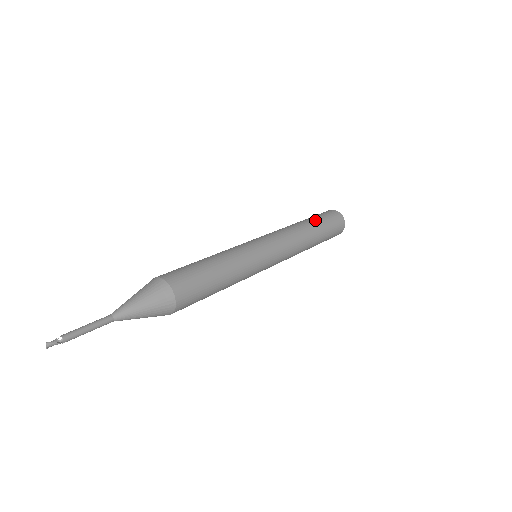
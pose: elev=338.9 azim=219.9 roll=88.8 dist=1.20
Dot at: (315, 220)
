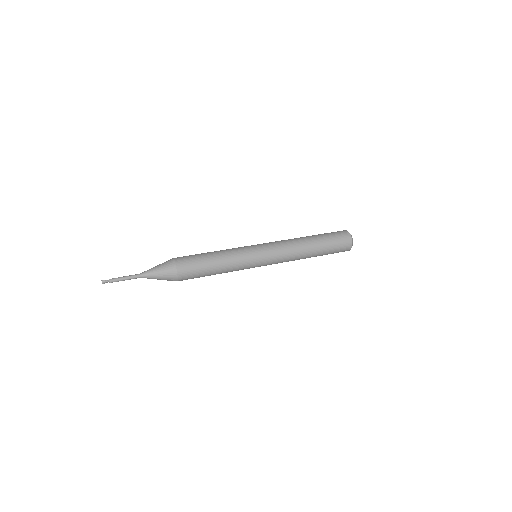
Dot at: (316, 235)
